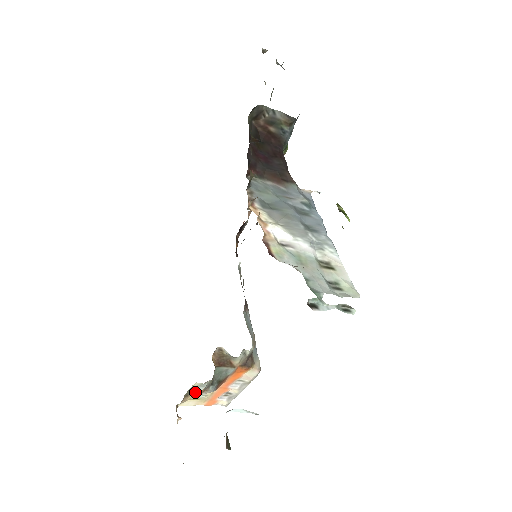
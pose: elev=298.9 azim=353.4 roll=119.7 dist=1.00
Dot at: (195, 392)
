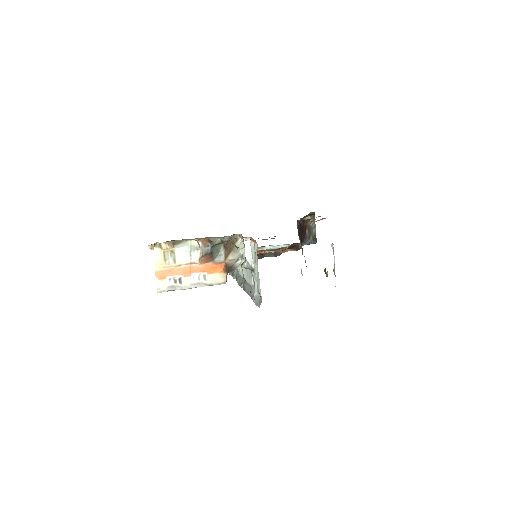
Dot at: (179, 249)
